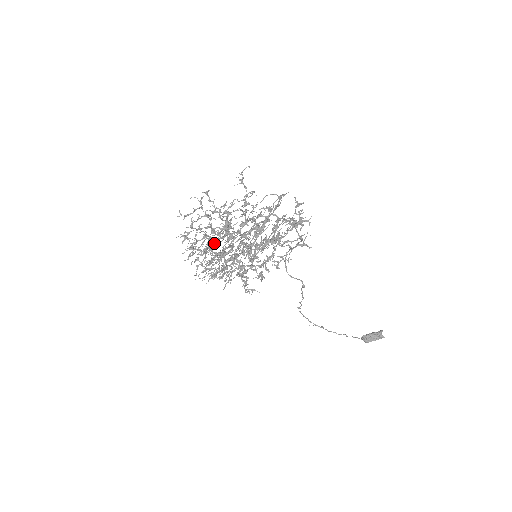
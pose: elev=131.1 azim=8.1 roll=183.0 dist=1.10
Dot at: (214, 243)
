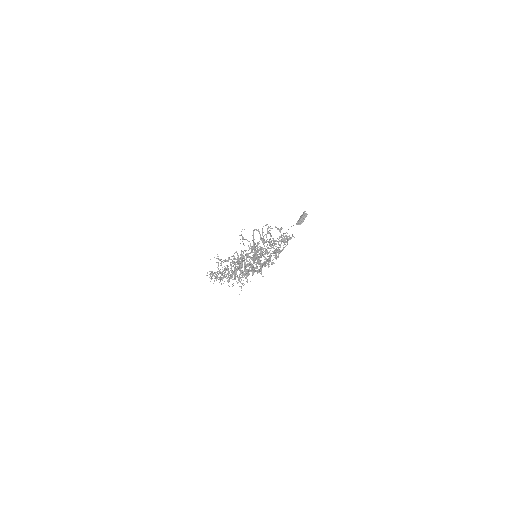
Dot at: occluded
